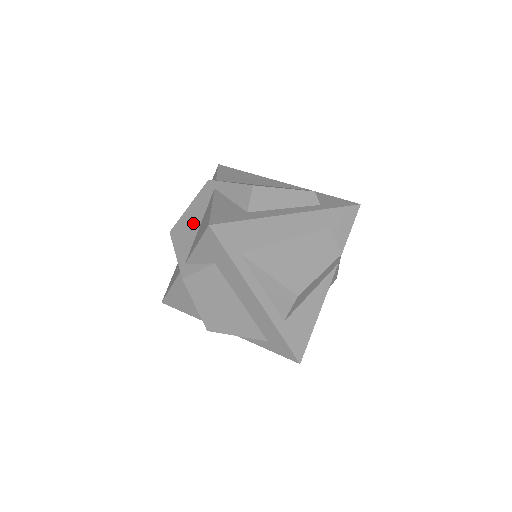
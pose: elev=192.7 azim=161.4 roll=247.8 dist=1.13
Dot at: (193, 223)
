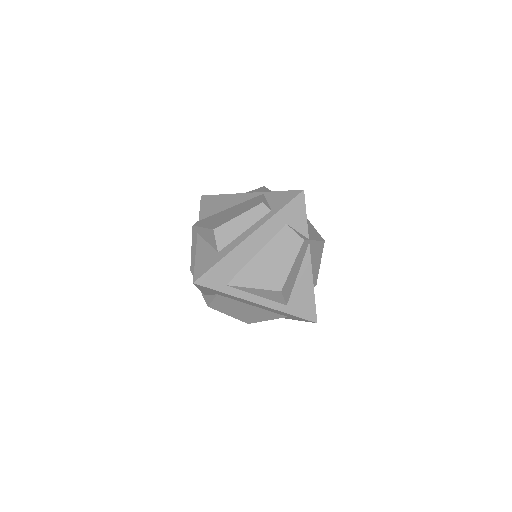
Dot at: occluded
